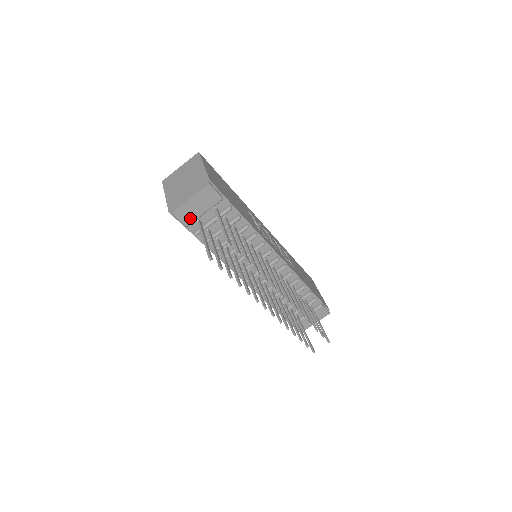
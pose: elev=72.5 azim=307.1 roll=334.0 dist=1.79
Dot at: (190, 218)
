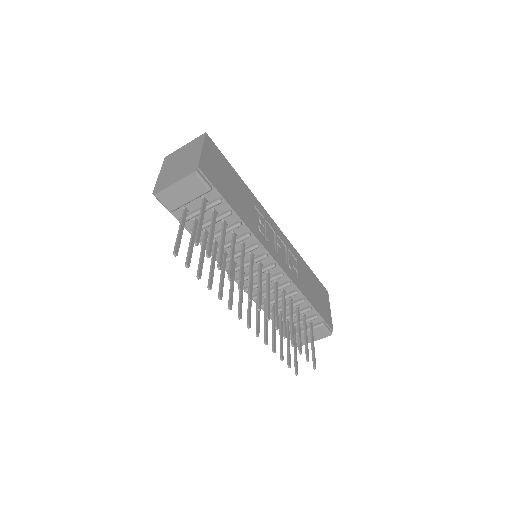
Dot at: (174, 204)
